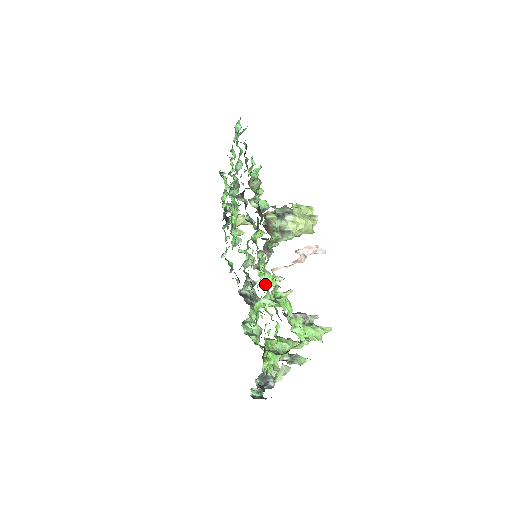
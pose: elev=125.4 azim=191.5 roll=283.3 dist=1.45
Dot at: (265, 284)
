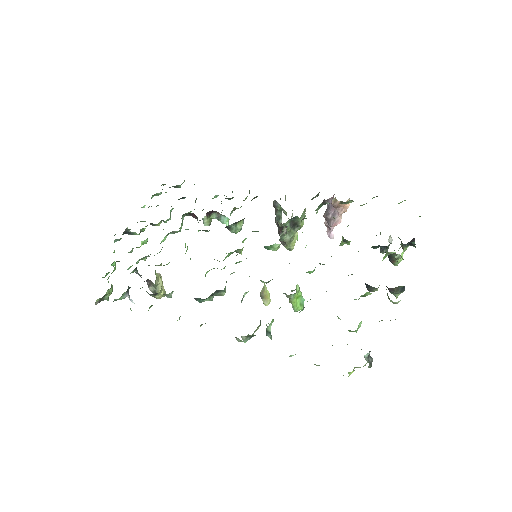
Dot at: occluded
